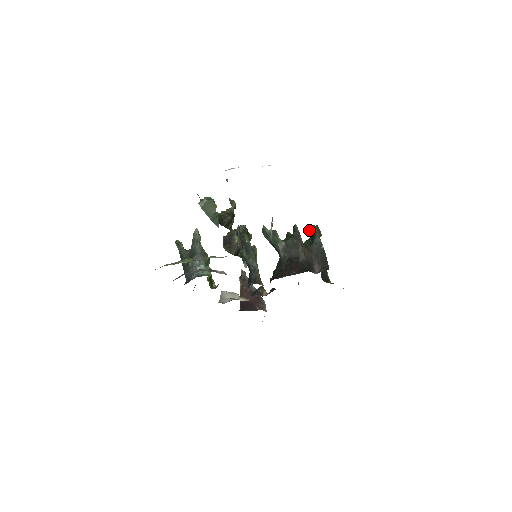
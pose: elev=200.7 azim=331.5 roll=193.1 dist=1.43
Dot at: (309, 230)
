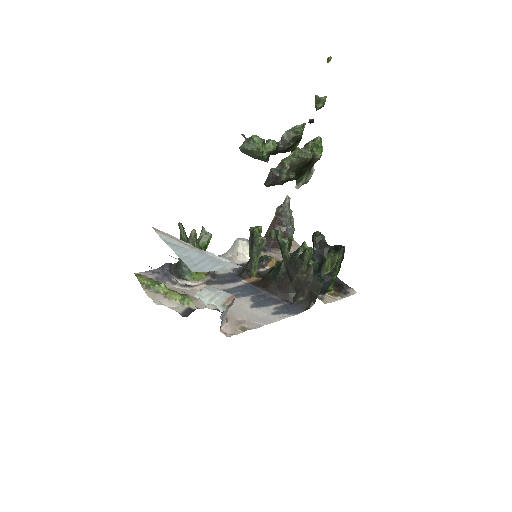
Dot at: (324, 256)
